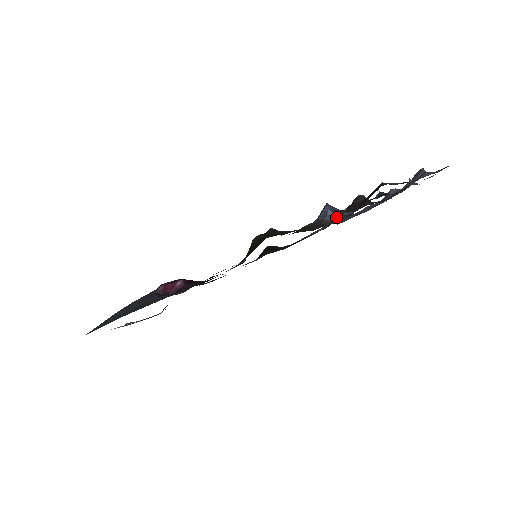
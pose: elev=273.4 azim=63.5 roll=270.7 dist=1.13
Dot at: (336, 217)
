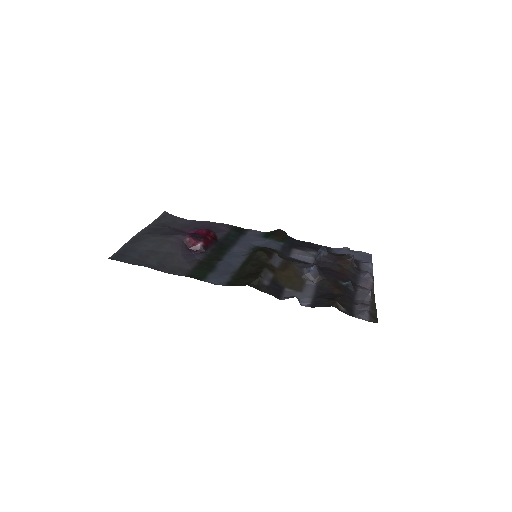
Dot at: (313, 278)
